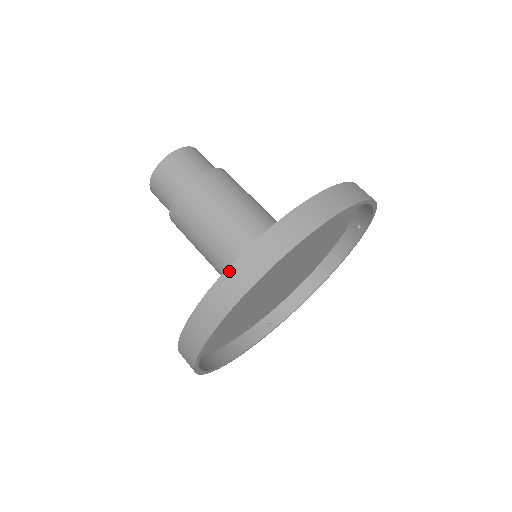
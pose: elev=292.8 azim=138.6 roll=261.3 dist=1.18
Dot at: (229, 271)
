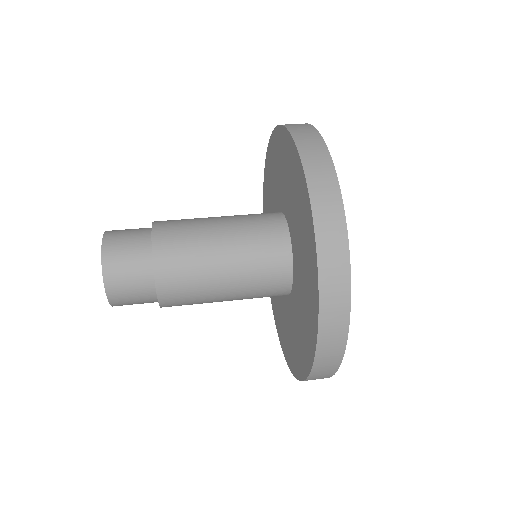
Dot at: (321, 326)
